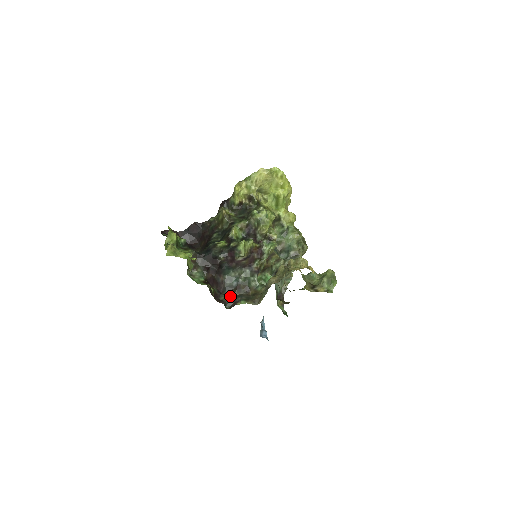
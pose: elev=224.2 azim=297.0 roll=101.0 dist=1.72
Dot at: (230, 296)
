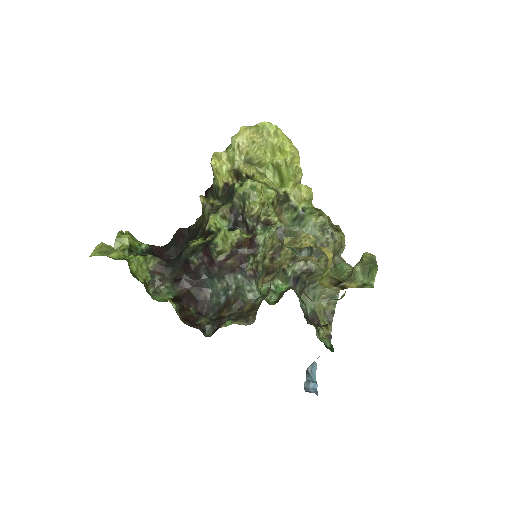
Dot at: (216, 318)
